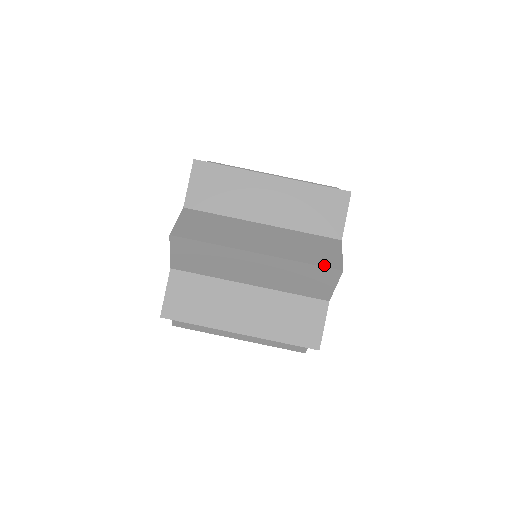
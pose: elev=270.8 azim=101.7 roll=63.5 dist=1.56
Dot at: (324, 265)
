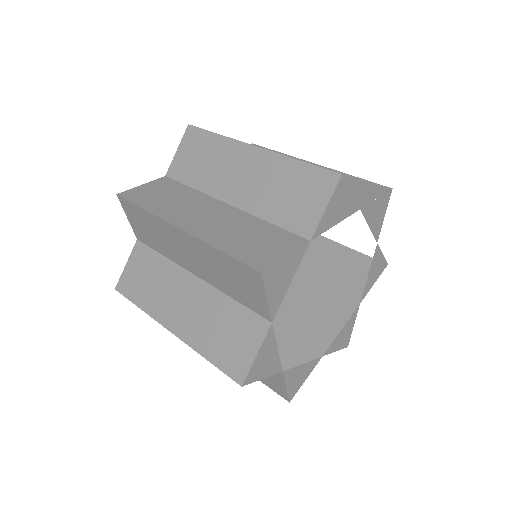
Dot at: (373, 185)
